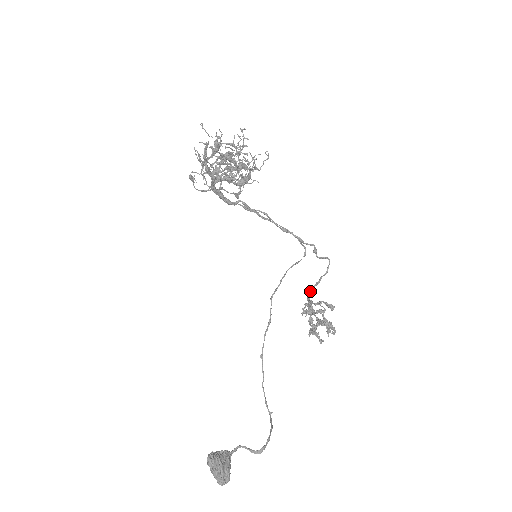
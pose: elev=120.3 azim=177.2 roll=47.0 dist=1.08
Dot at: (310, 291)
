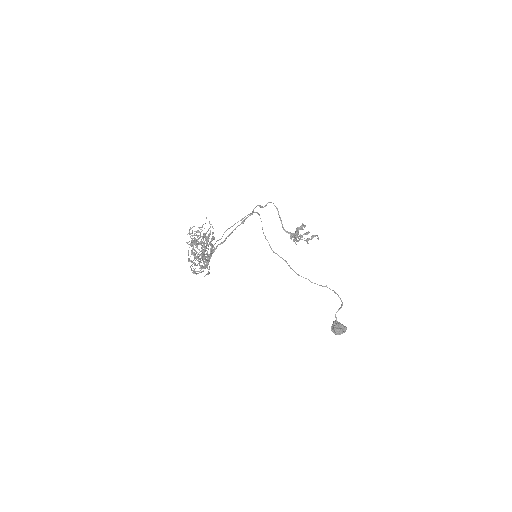
Dot at: (283, 228)
